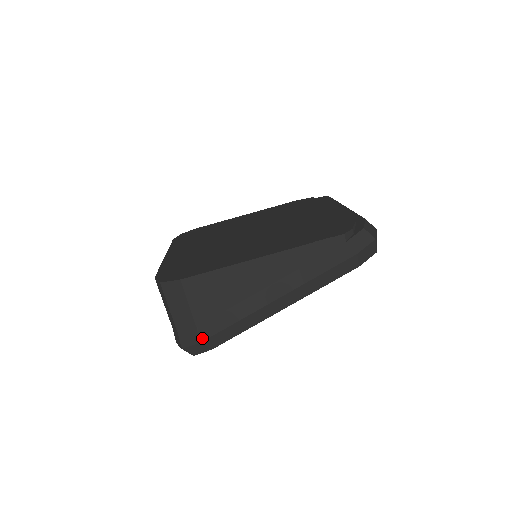
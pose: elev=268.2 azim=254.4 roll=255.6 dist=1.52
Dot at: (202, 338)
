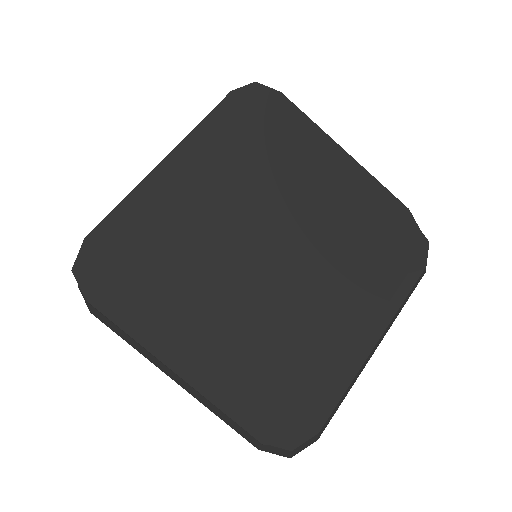
Dot at: occluded
